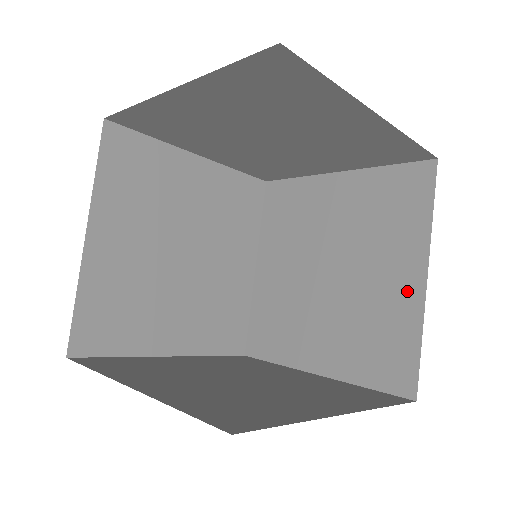
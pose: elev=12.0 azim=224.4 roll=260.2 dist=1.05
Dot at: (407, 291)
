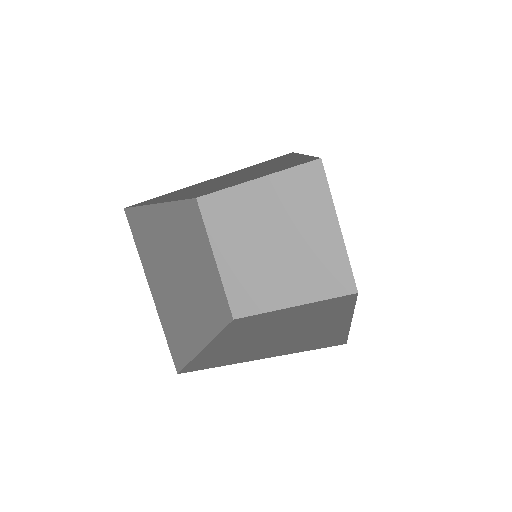
Dot at: (331, 238)
